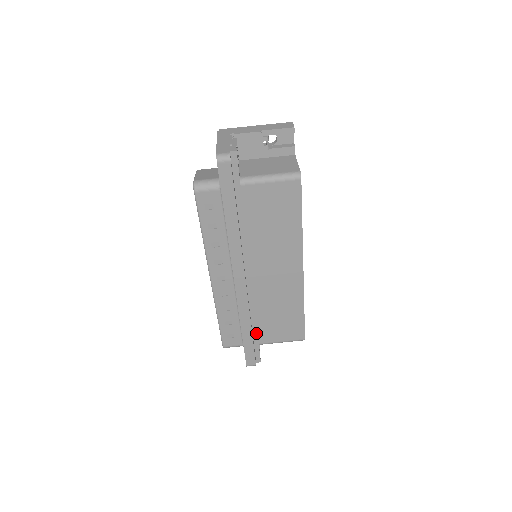
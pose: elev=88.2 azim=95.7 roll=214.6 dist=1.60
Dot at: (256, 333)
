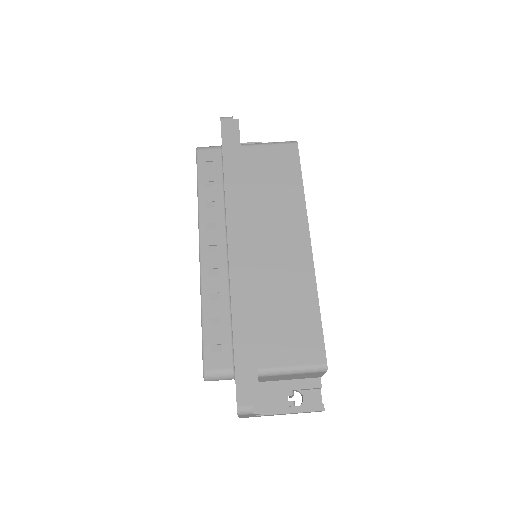
Dot at: (254, 346)
